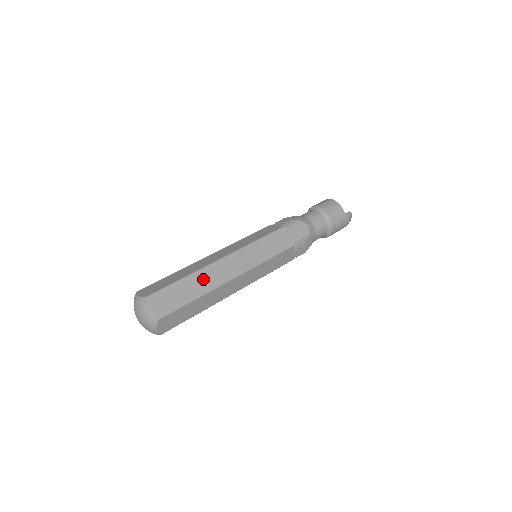
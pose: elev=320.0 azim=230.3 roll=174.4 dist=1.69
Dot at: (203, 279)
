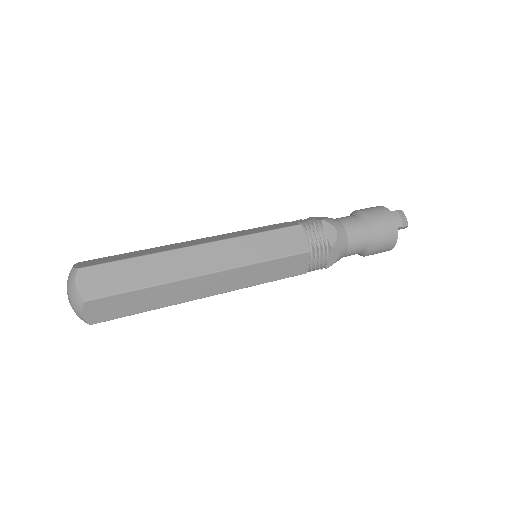
Dot at: (158, 249)
